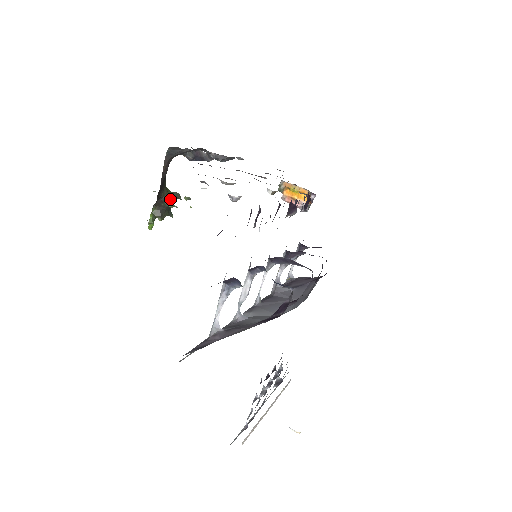
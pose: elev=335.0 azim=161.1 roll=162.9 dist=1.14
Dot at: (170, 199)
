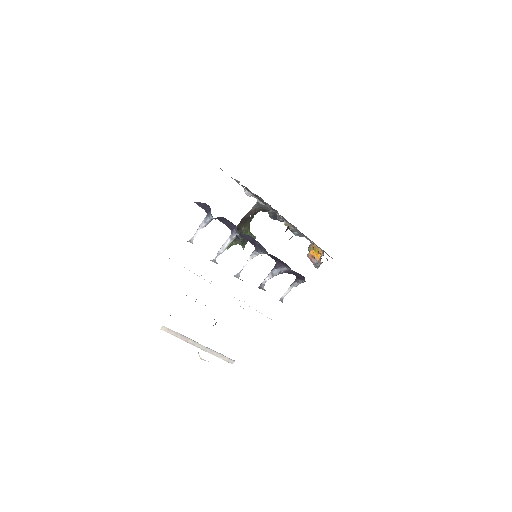
Dot at: (247, 234)
